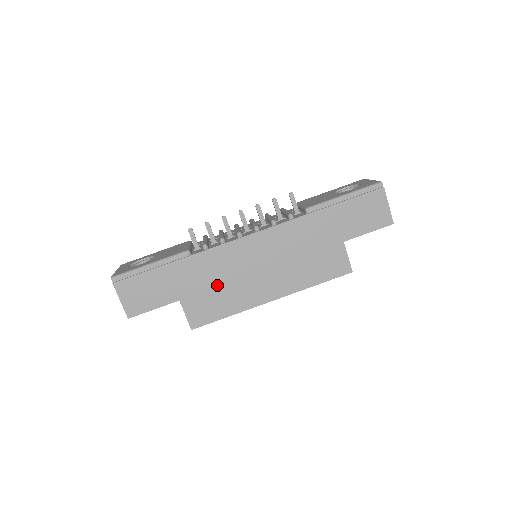
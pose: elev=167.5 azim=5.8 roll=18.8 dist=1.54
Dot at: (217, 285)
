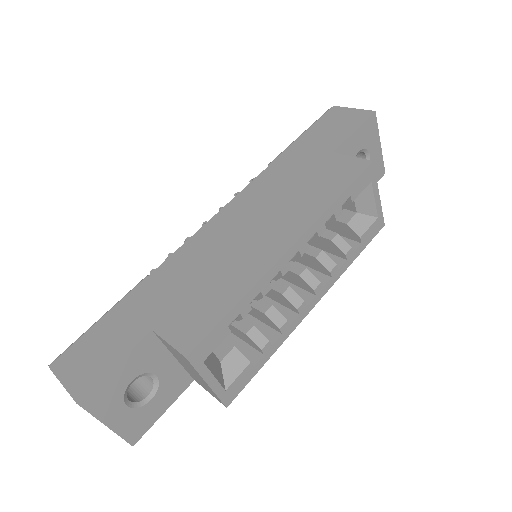
Dot at: (199, 280)
